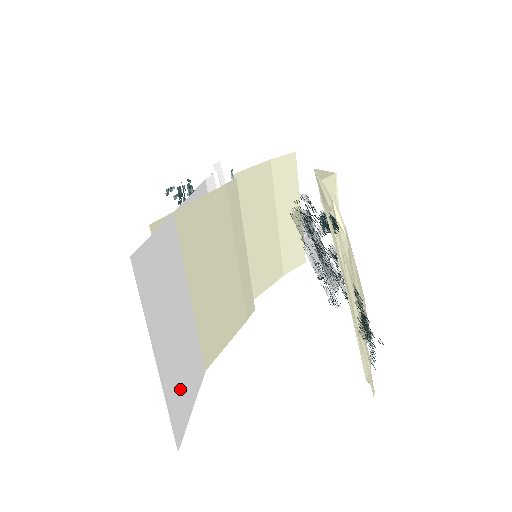
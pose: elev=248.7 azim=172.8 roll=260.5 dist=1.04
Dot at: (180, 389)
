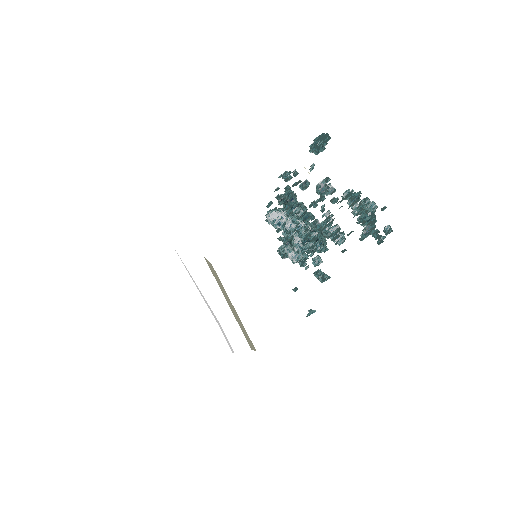
Dot at: occluded
